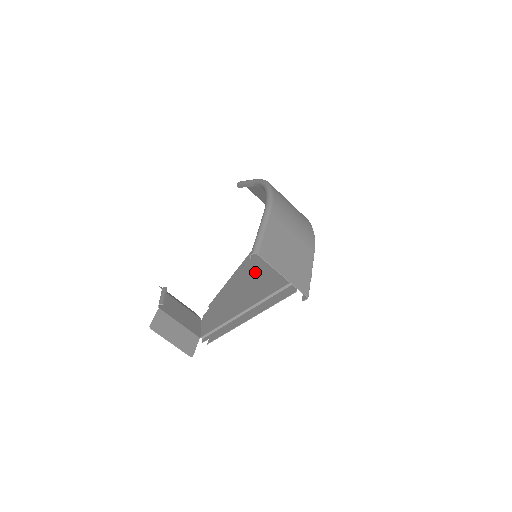
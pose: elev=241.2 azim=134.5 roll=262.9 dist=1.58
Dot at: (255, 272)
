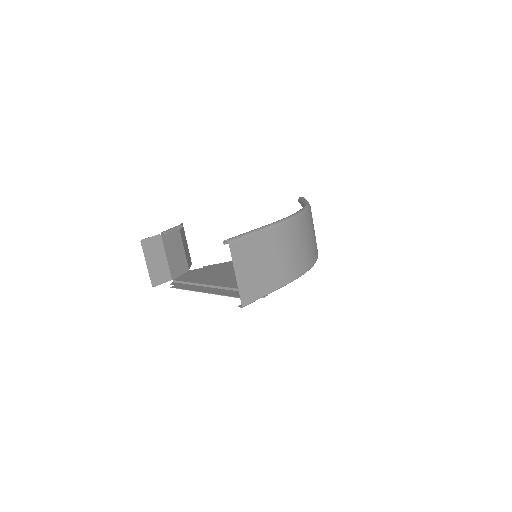
Dot at: occluded
